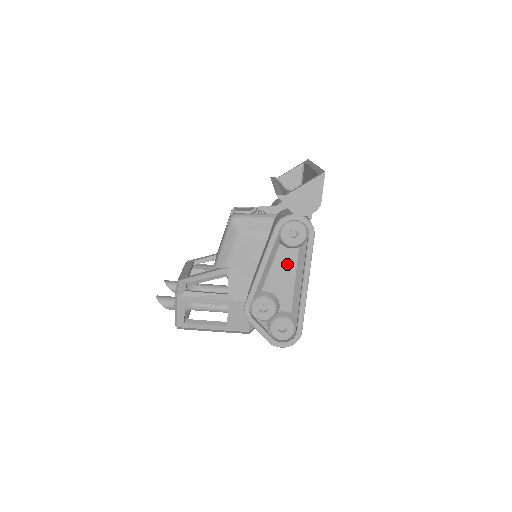
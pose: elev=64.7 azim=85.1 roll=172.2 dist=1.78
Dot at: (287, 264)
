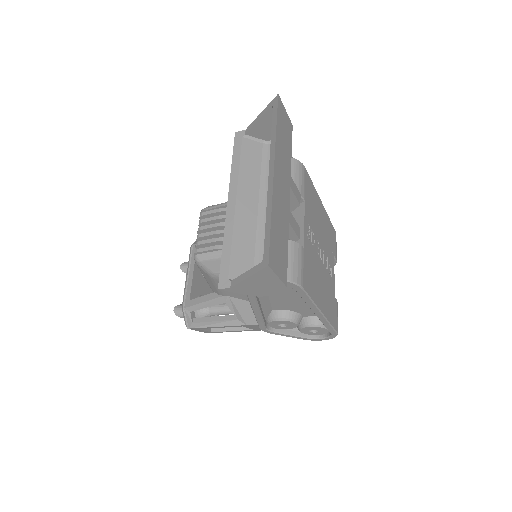
Dot at: (287, 294)
